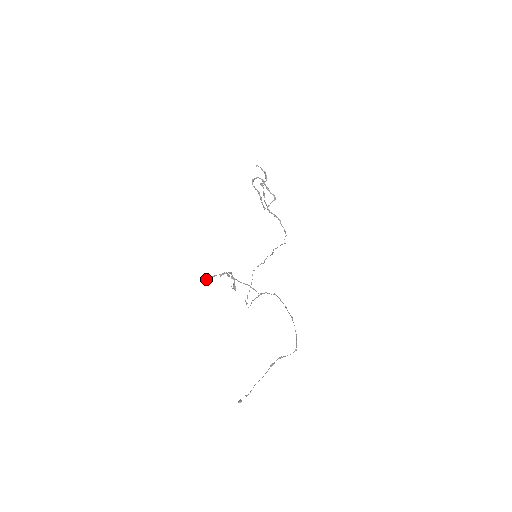
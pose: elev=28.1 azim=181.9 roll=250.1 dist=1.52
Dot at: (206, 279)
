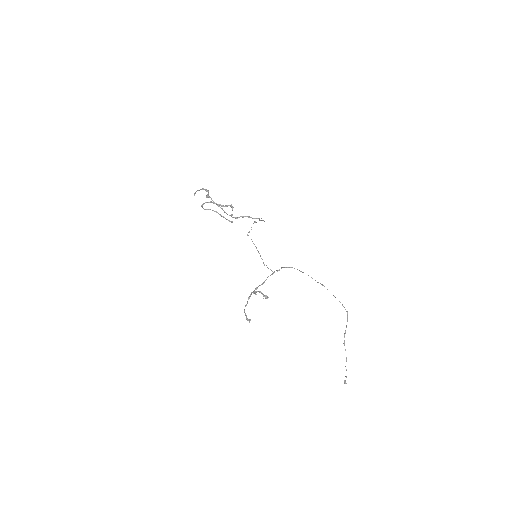
Dot at: (245, 315)
